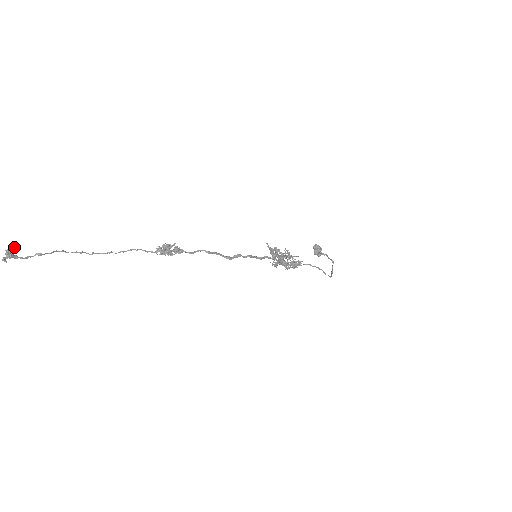
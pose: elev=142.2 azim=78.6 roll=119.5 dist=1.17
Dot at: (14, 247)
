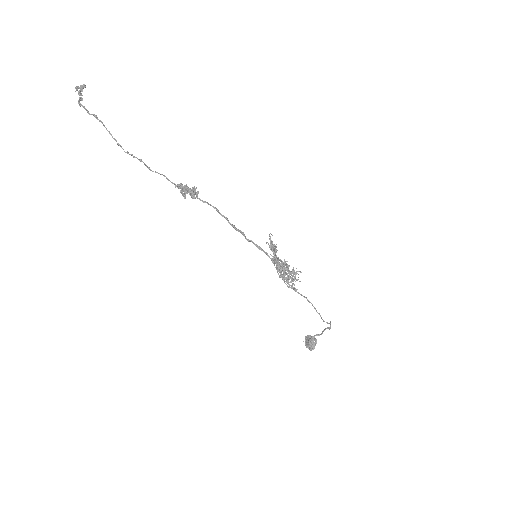
Dot at: (82, 99)
